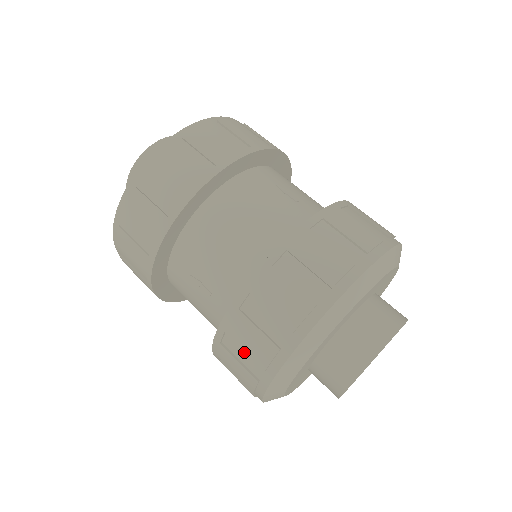
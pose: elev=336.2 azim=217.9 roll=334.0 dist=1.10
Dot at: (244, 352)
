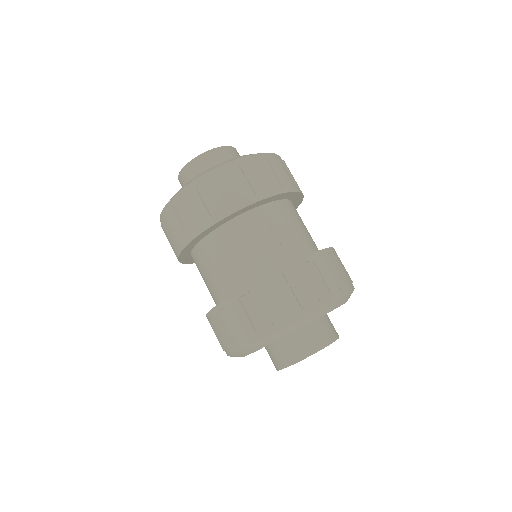
Dot at: (218, 333)
